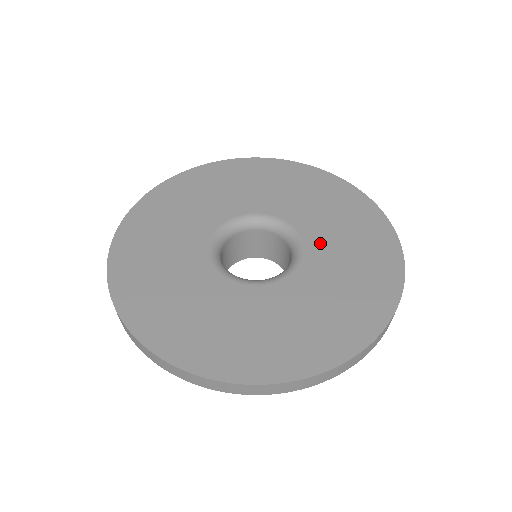
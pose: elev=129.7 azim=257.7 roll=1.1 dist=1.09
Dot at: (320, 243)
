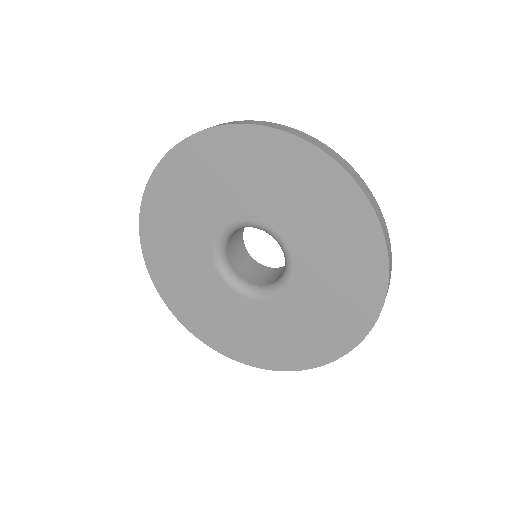
Dot at: (308, 276)
